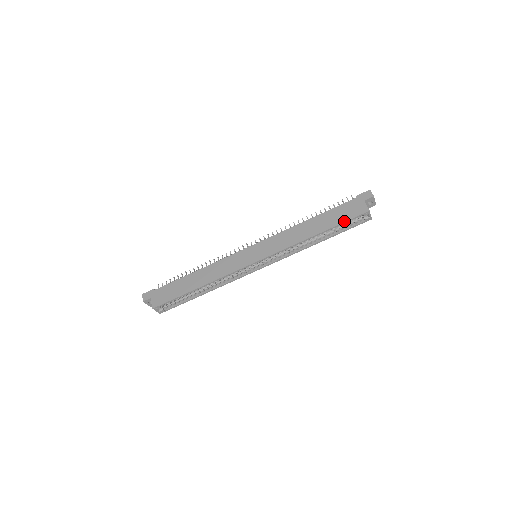
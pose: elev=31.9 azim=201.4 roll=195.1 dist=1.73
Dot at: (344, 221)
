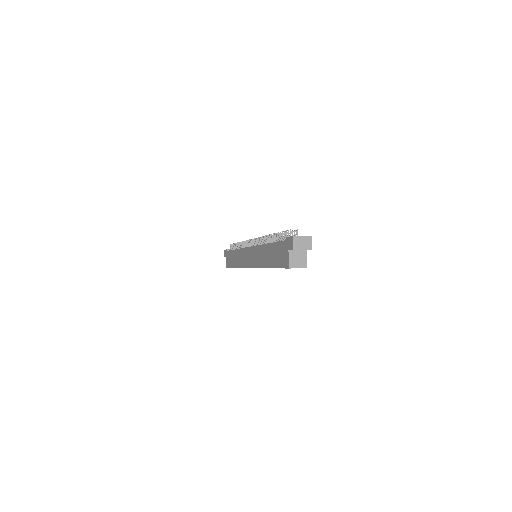
Dot at: (278, 267)
